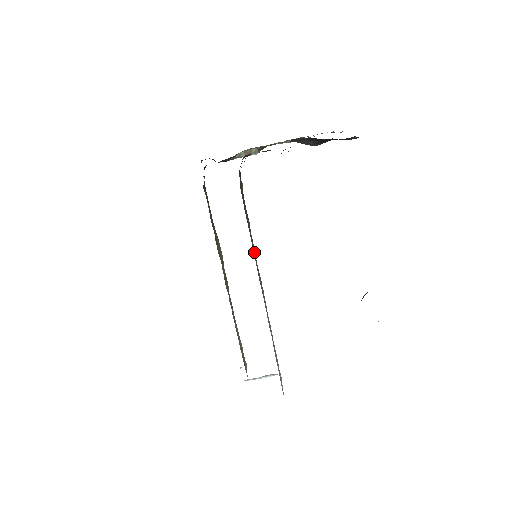
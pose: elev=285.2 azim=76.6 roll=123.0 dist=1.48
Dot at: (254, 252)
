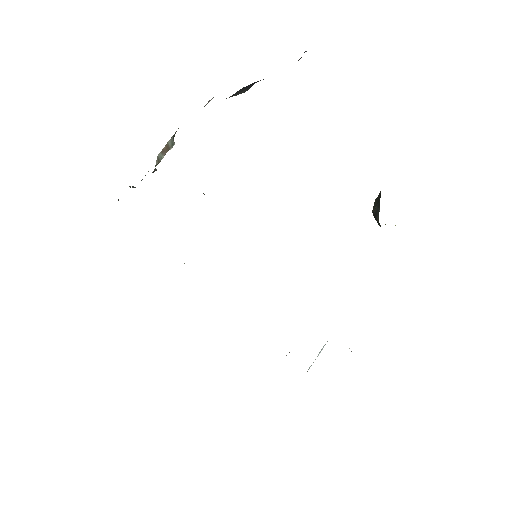
Dot at: occluded
